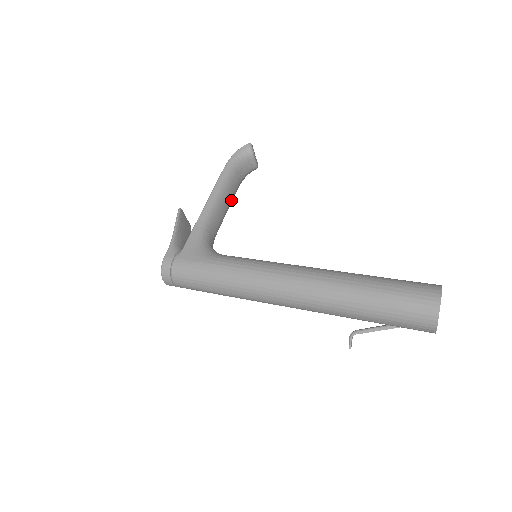
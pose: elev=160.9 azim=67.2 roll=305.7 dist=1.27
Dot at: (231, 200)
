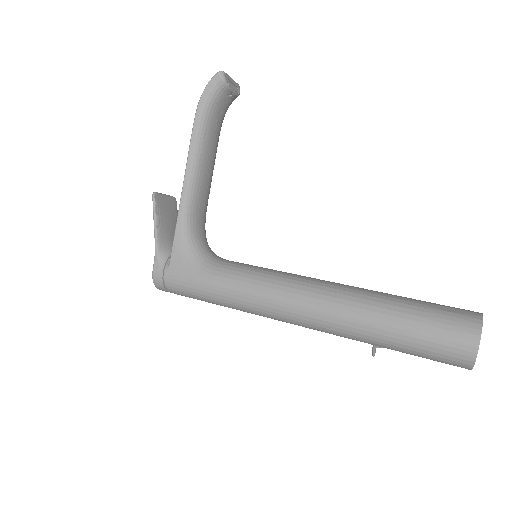
Dot at: (214, 158)
